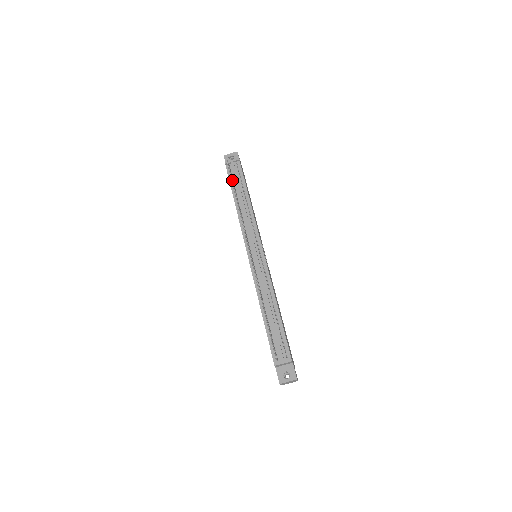
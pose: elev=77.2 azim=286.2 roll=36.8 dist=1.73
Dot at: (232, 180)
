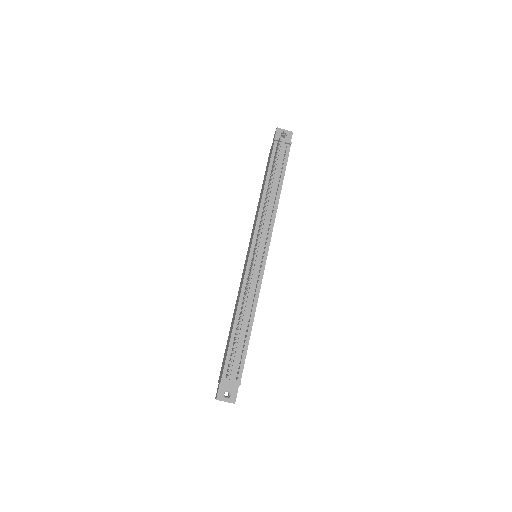
Dot at: occluded
